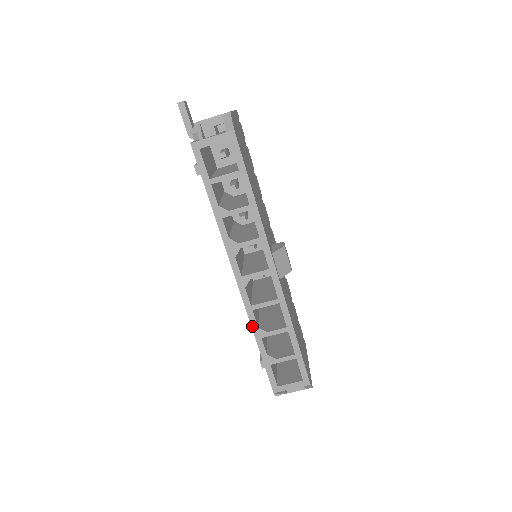
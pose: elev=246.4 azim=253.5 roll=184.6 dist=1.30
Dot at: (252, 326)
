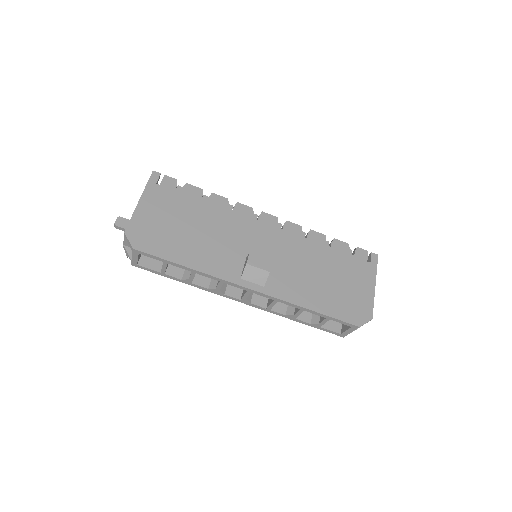
Dot at: (282, 316)
